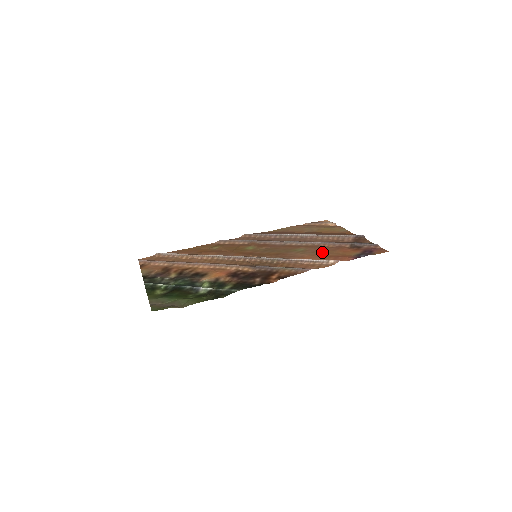
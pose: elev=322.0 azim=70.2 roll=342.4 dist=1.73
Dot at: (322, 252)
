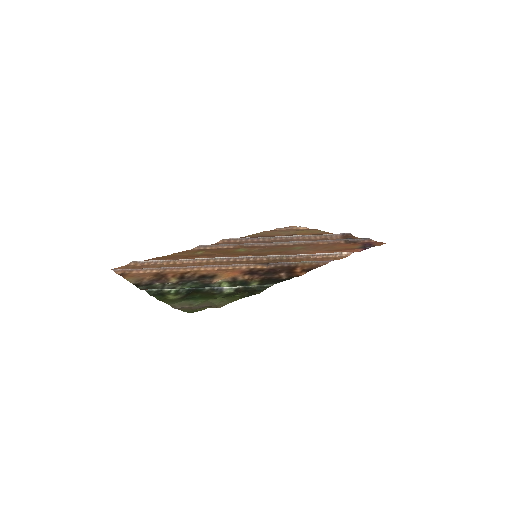
Dot at: (324, 248)
